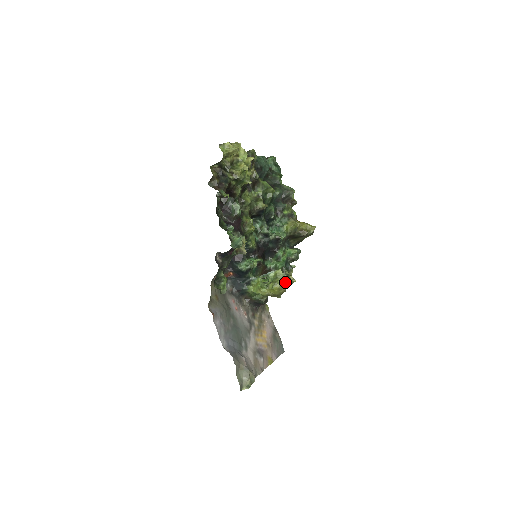
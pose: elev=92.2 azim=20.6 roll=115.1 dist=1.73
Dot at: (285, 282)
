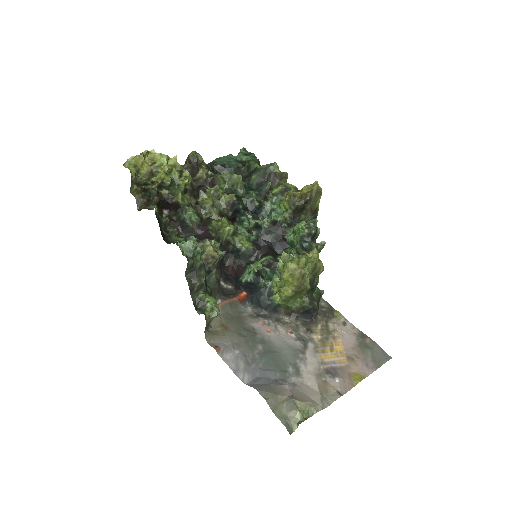
Dot at: (293, 262)
